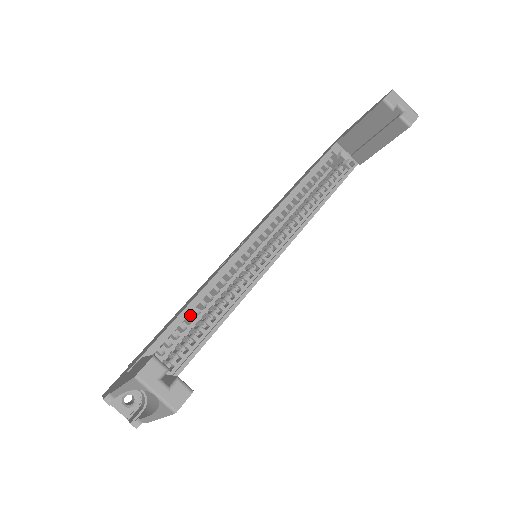
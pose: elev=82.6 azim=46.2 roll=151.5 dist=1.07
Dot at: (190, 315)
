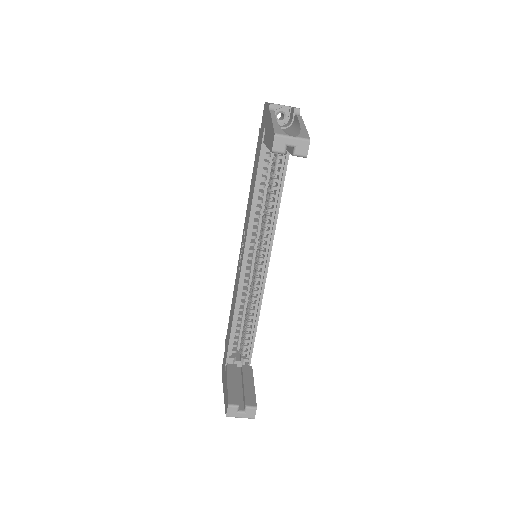
Dot at: occluded
